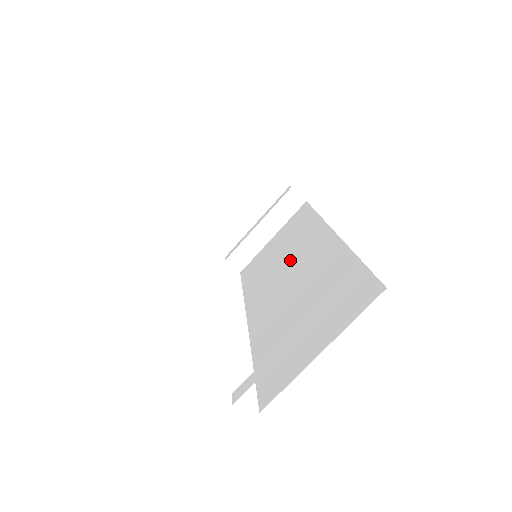
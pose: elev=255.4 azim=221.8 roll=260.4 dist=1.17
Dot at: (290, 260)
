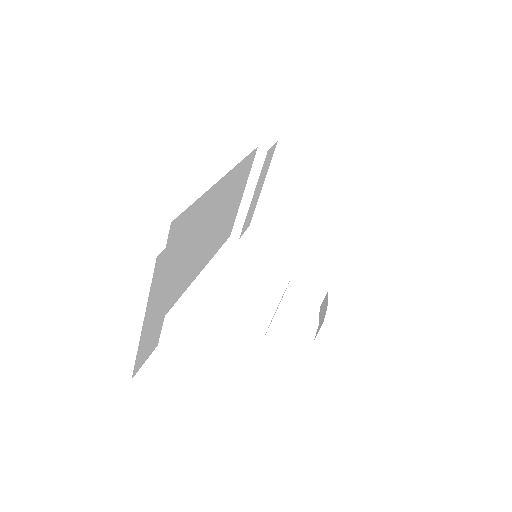
Dot at: occluded
